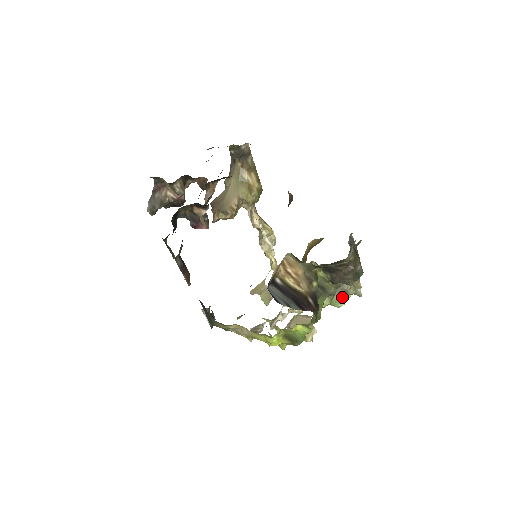
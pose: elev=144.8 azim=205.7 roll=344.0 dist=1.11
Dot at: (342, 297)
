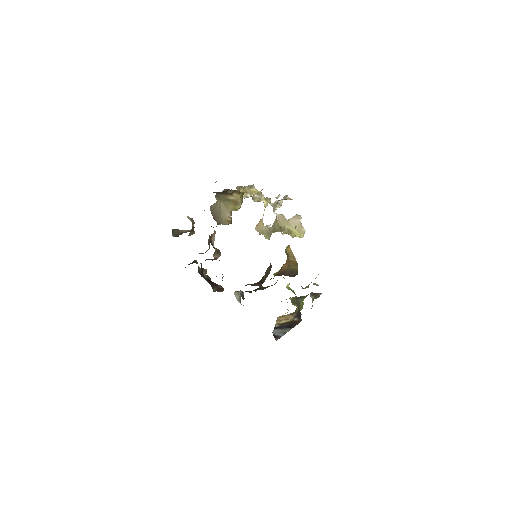
Dot at: occluded
